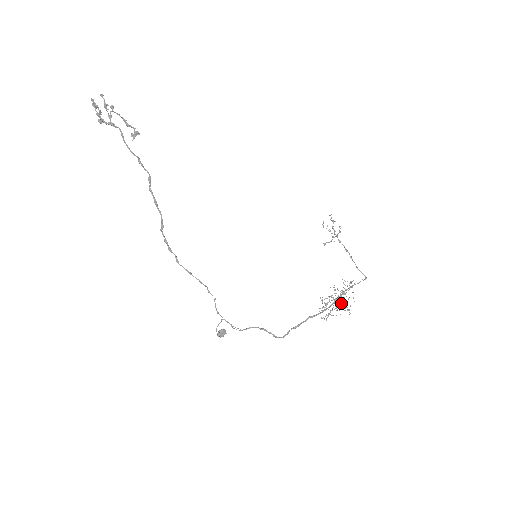
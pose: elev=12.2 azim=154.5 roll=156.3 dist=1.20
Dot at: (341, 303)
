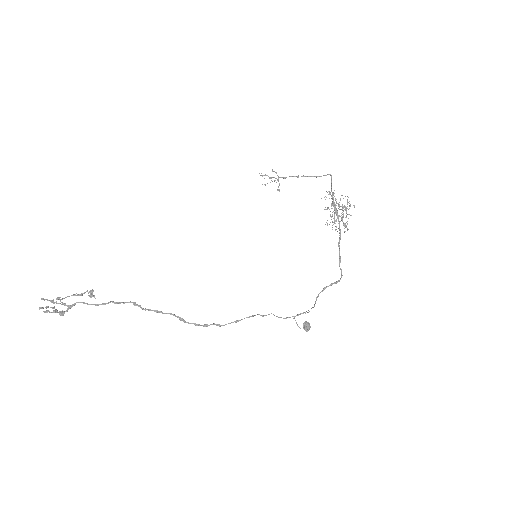
Dot at: (342, 210)
